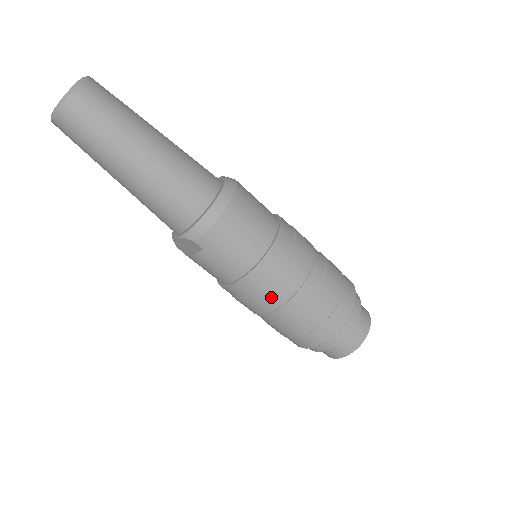
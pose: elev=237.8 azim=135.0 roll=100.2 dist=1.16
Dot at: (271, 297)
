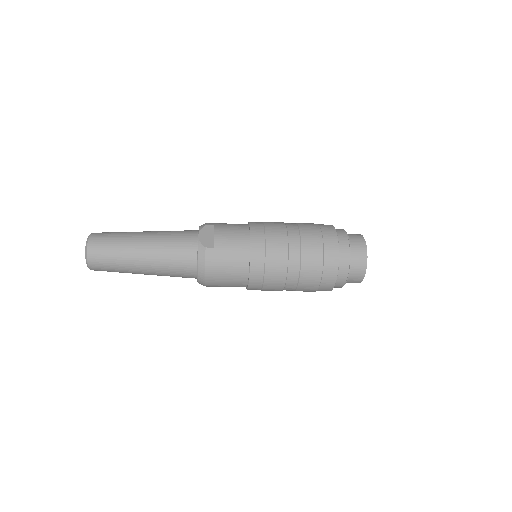
Dot at: occluded
